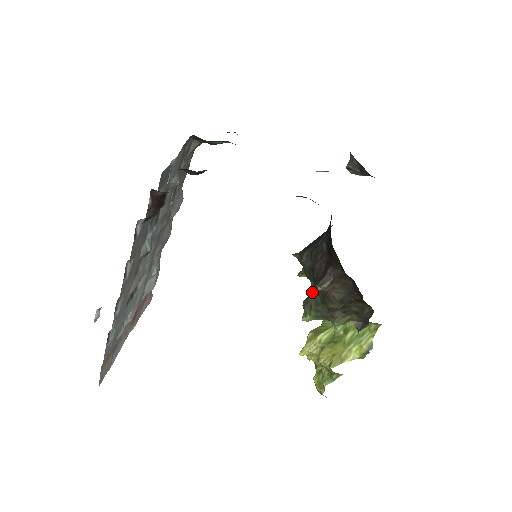
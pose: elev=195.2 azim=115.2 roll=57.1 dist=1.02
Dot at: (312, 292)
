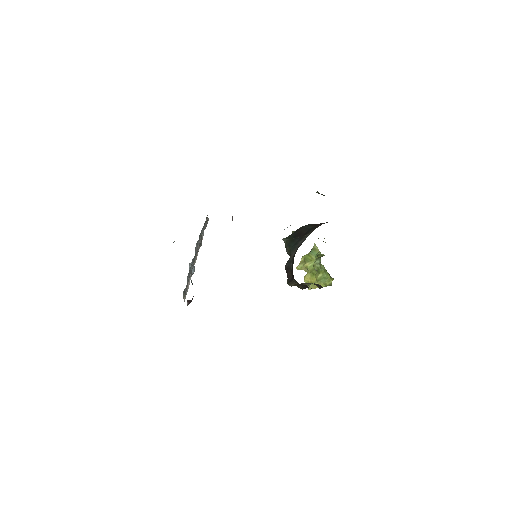
Dot at: occluded
